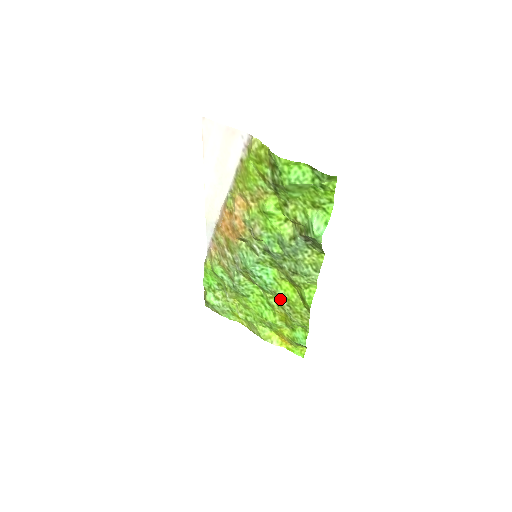
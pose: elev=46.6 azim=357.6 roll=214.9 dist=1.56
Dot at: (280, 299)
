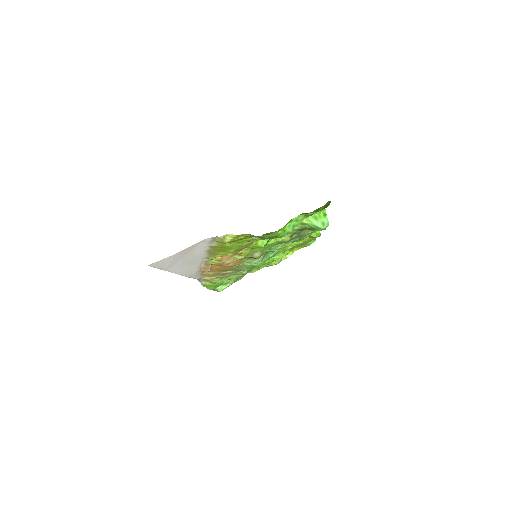
Dot at: occluded
